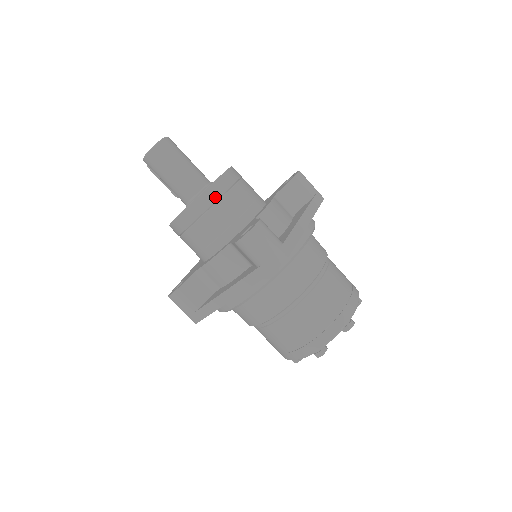
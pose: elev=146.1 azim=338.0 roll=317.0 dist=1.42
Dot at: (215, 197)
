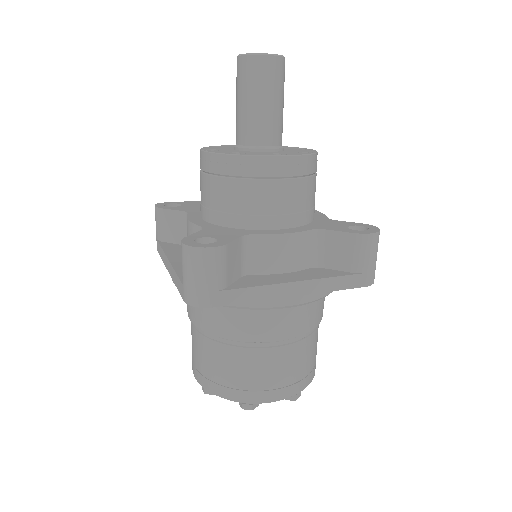
Dot at: (238, 171)
